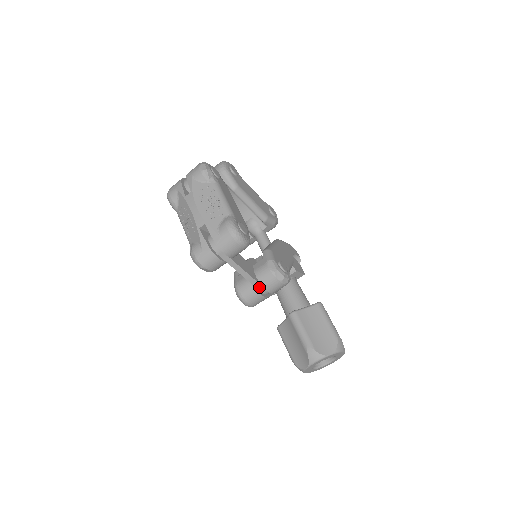
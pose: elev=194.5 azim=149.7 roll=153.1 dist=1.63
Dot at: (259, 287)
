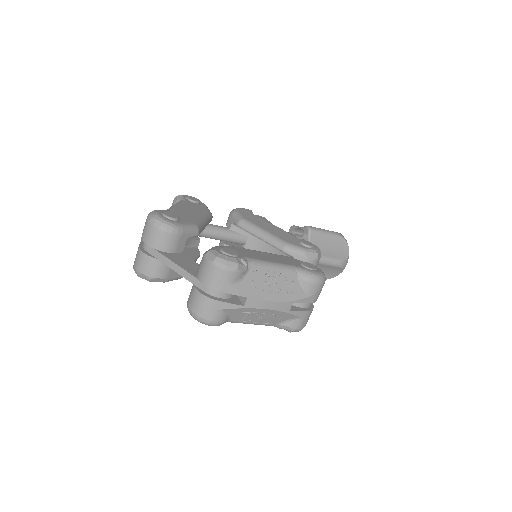
Dot at: occluded
